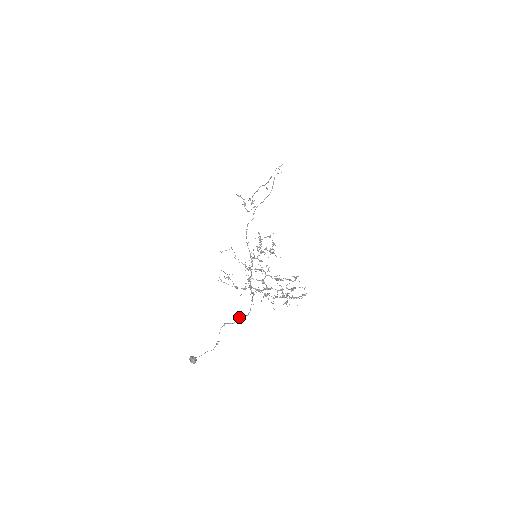
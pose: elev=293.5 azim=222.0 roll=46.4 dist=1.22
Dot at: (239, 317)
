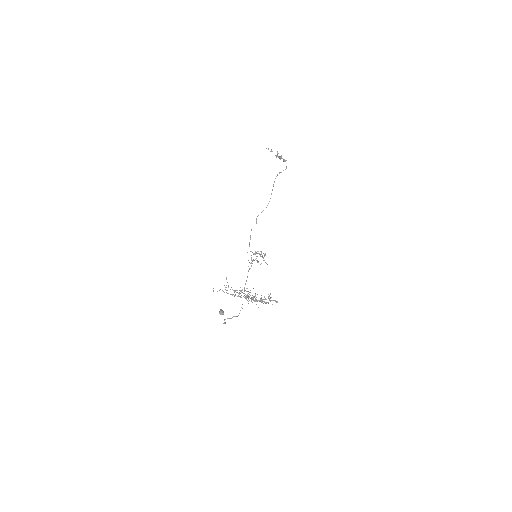
Dot at: (233, 316)
